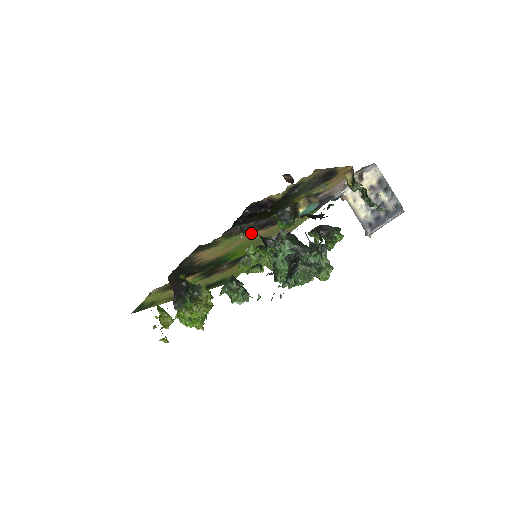
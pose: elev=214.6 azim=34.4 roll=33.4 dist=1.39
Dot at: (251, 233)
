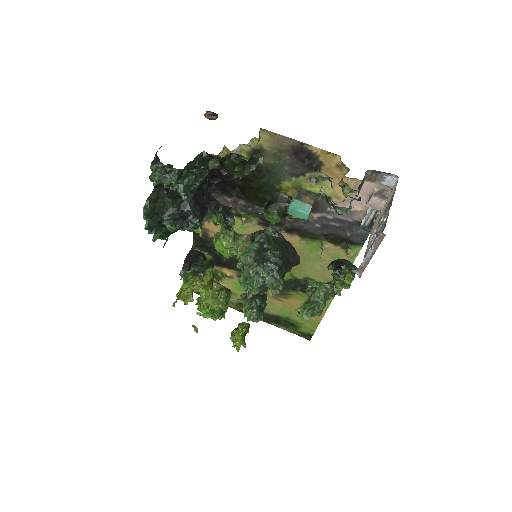
Dot at: (261, 229)
